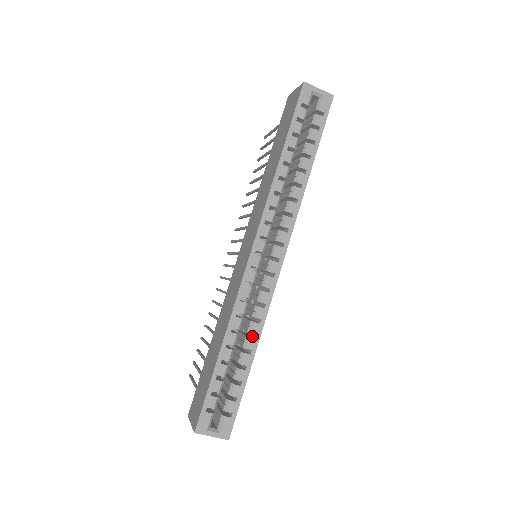
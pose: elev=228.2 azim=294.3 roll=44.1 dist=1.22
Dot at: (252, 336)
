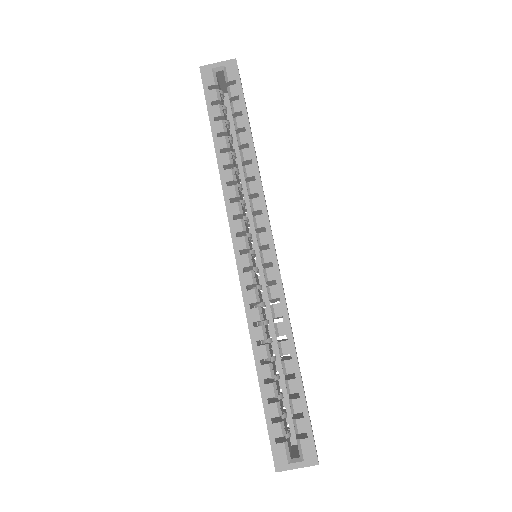
Dot at: occluded
